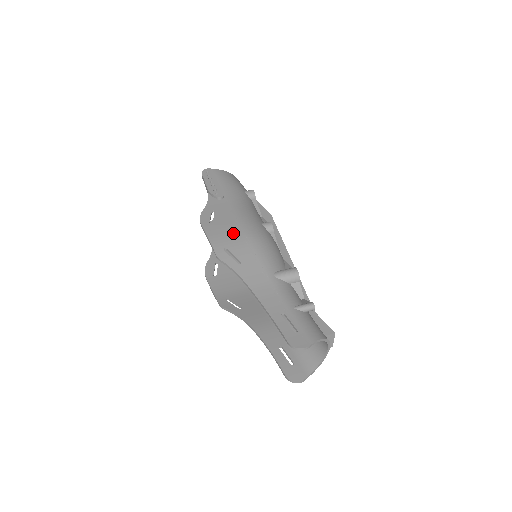
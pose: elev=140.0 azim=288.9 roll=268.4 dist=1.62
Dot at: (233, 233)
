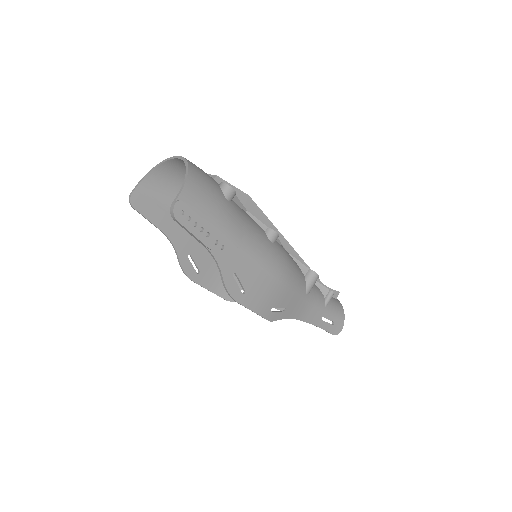
Dot at: (269, 289)
